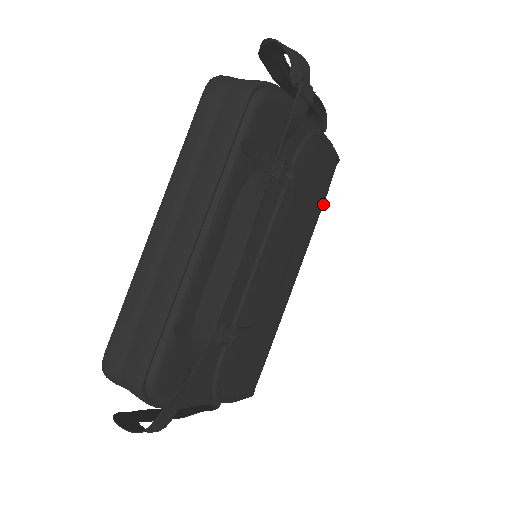
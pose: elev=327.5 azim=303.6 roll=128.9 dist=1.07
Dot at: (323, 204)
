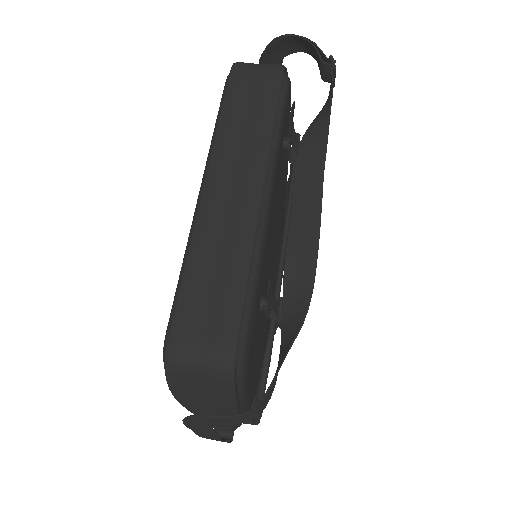
Dot at: occluded
